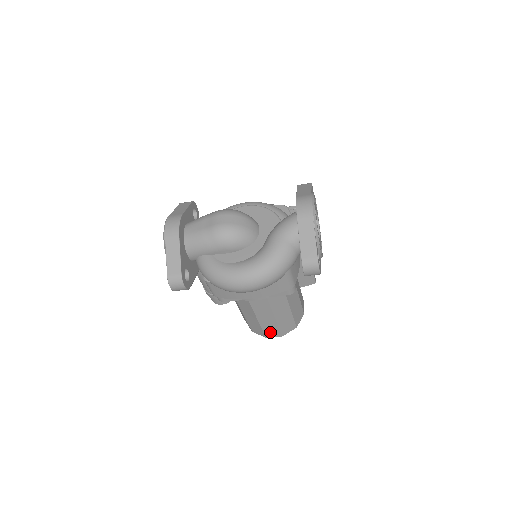
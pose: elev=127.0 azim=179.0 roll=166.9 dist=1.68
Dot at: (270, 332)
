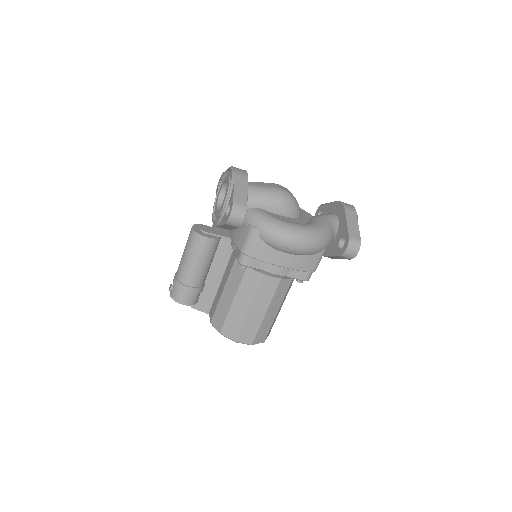
Dot at: (246, 334)
